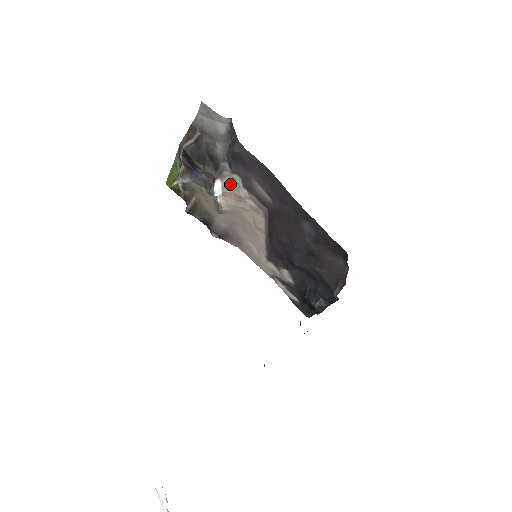
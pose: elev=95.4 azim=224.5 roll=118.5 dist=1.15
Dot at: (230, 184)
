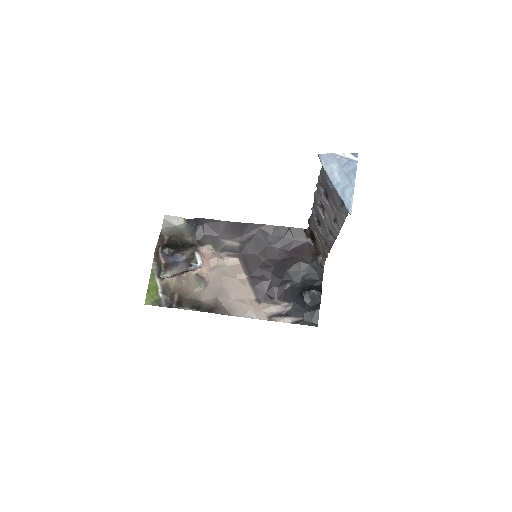
Dot at: (204, 256)
